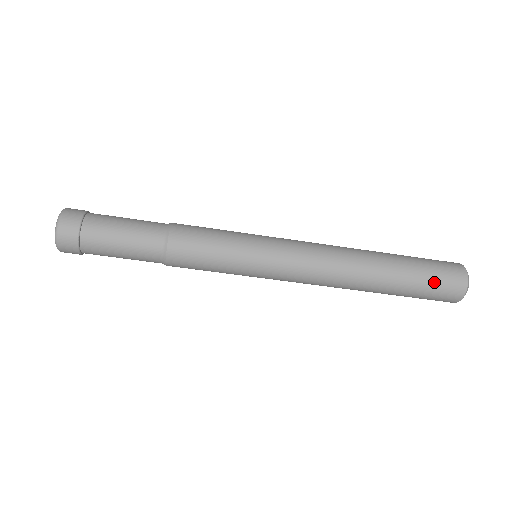
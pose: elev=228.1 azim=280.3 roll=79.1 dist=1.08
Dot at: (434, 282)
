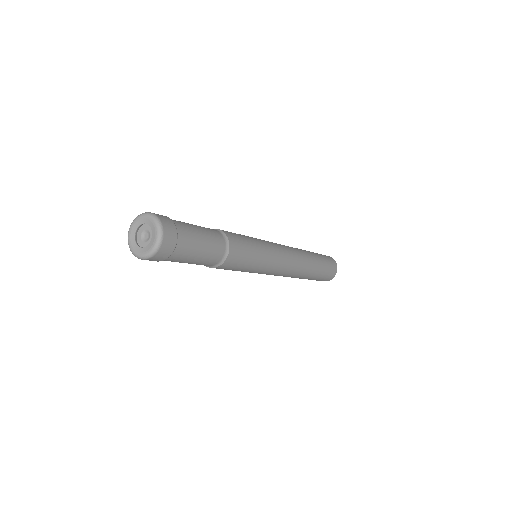
Dot at: occluded
